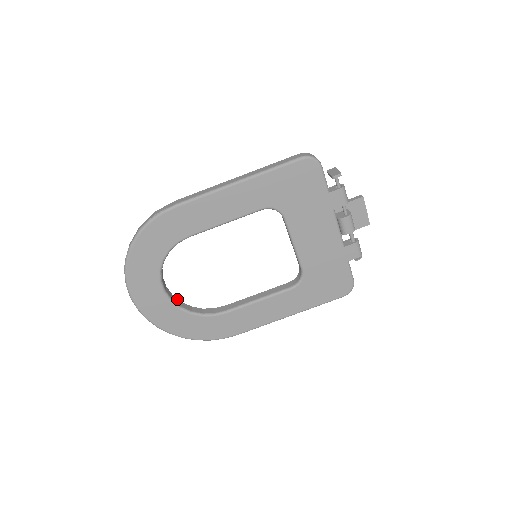
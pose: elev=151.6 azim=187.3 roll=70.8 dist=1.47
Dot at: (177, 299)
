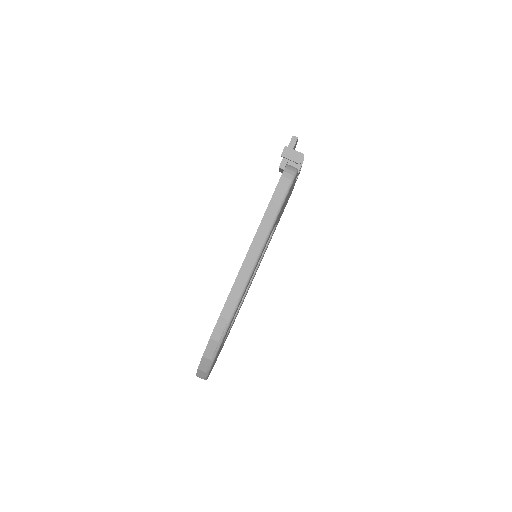
Dot at: occluded
